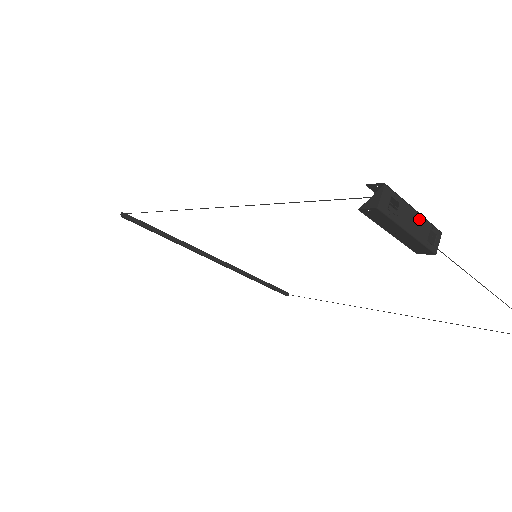
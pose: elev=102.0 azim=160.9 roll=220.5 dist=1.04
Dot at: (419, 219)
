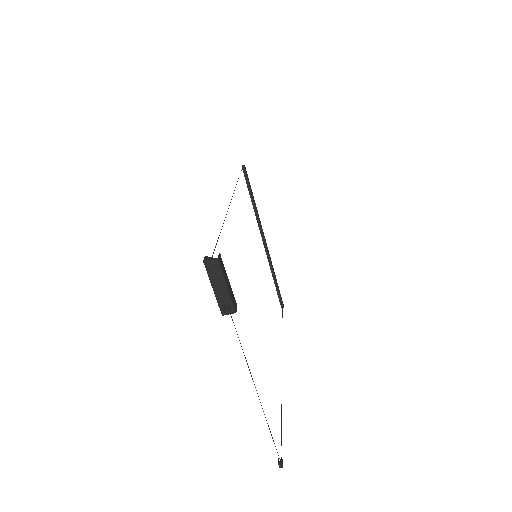
Dot at: (226, 292)
